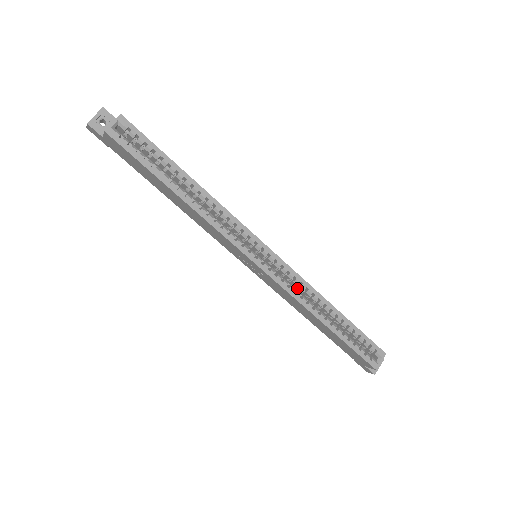
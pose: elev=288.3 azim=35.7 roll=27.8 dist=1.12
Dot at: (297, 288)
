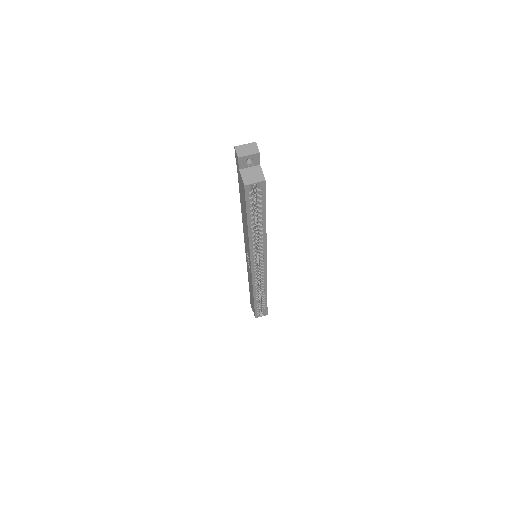
Dot at: (259, 278)
